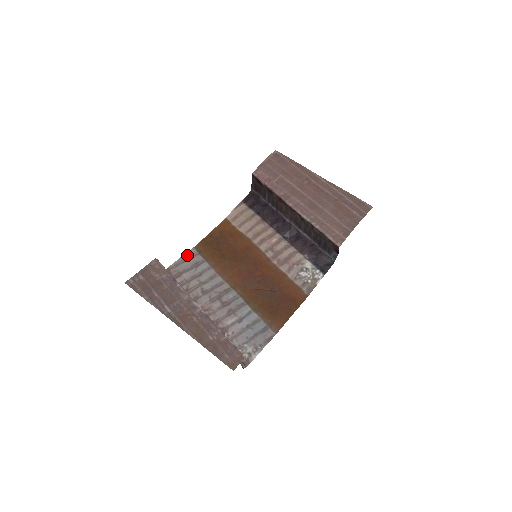
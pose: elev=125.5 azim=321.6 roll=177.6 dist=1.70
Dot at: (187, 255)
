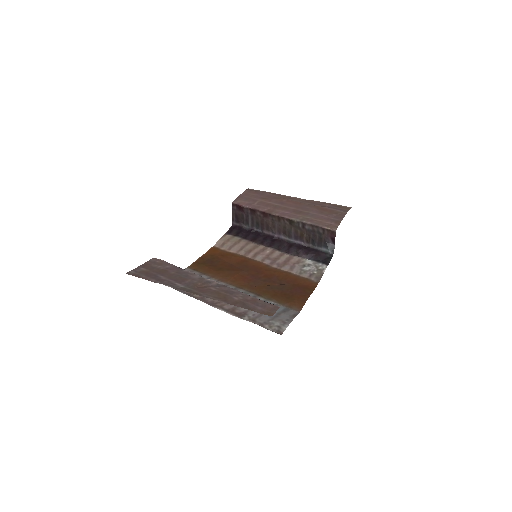
Dot at: occluded
